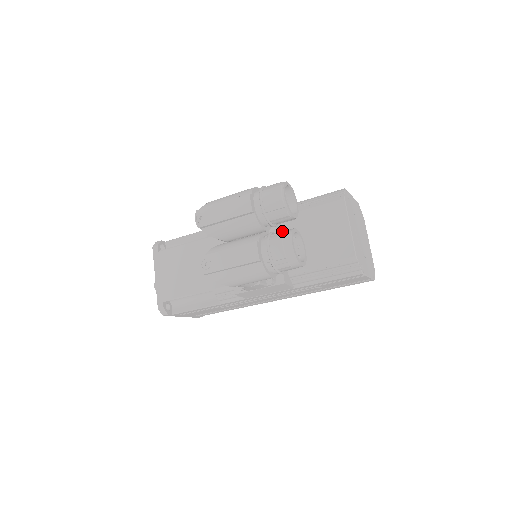
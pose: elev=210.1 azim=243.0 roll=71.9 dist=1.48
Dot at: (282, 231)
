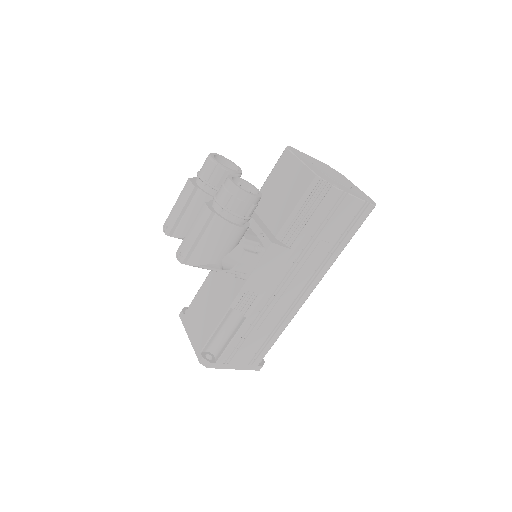
Dot at: occluded
